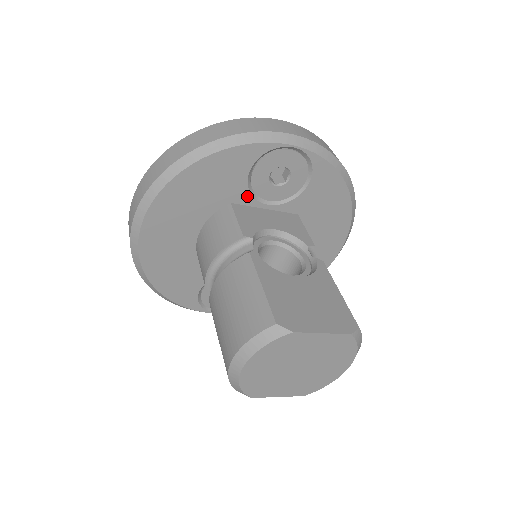
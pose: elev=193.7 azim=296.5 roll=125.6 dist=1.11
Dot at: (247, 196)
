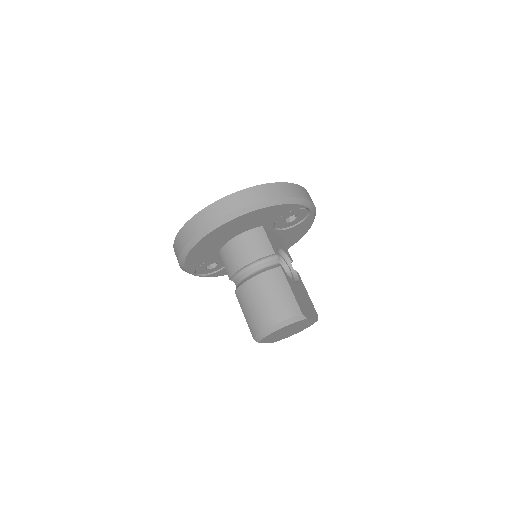
Dot at: (272, 224)
